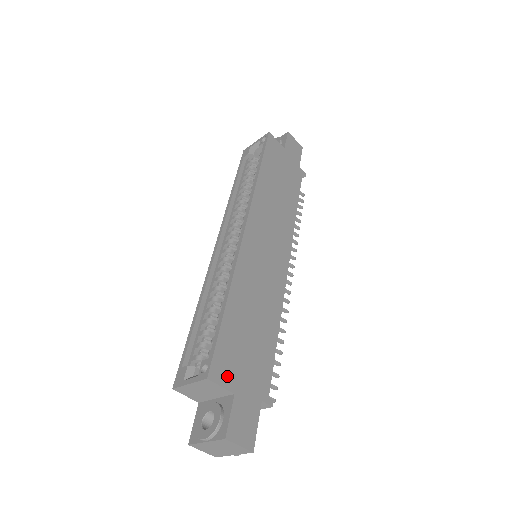
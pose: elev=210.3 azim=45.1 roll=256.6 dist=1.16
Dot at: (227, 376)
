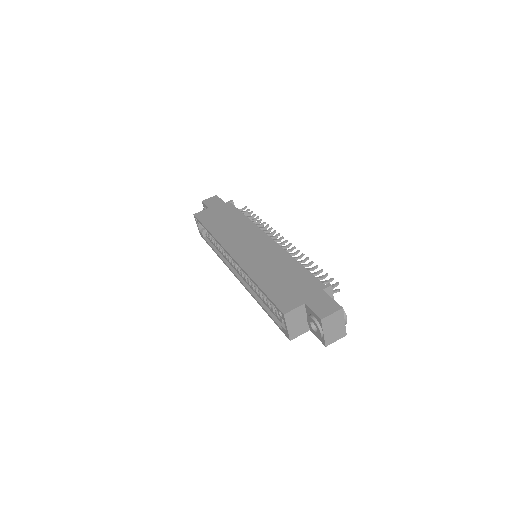
Dot at: (292, 303)
